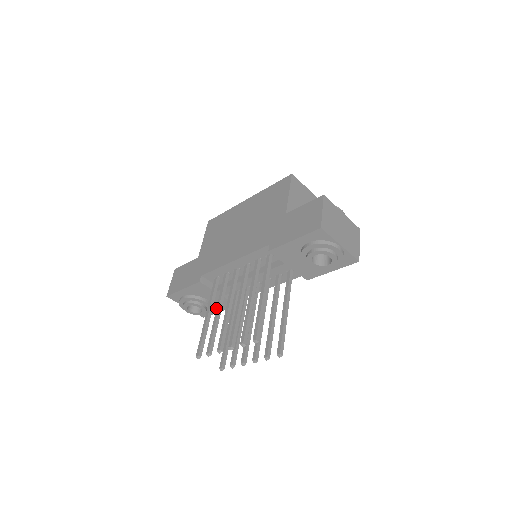
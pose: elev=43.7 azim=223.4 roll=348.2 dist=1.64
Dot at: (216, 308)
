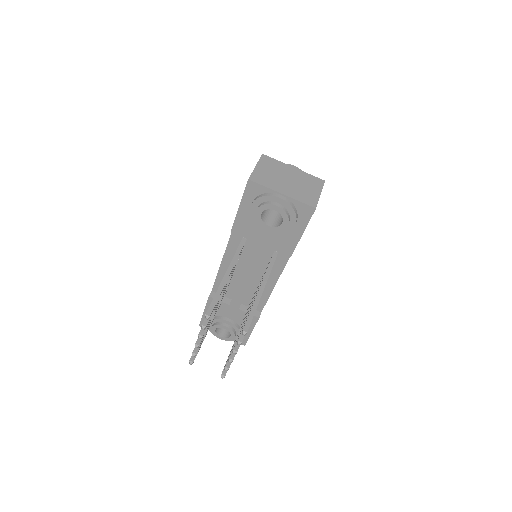
Dot at: occluded
